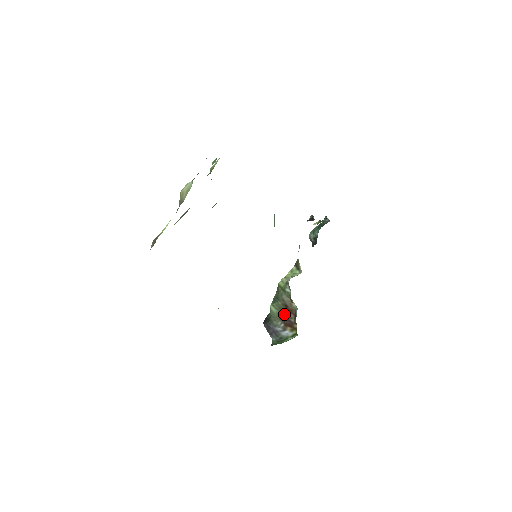
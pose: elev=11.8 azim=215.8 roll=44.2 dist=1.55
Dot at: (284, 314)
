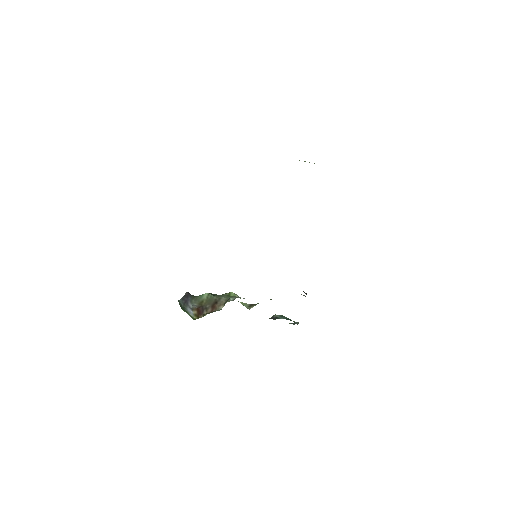
Dot at: (207, 304)
